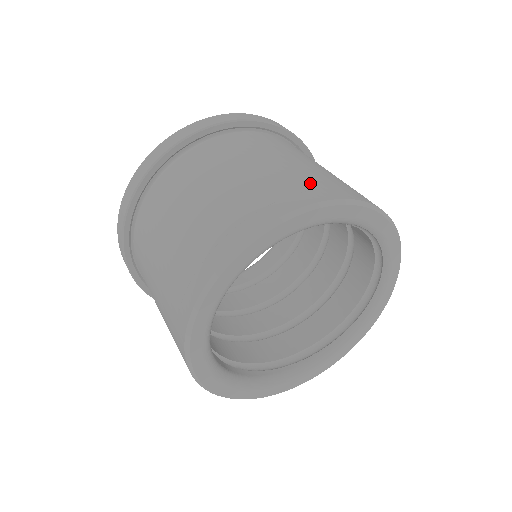
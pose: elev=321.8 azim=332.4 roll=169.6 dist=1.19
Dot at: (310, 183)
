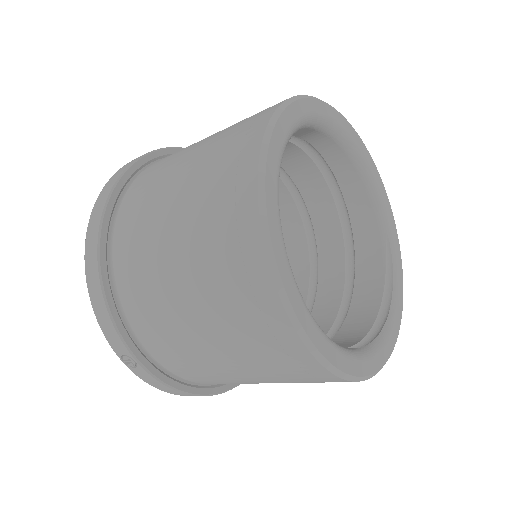
Dot at: occluded
